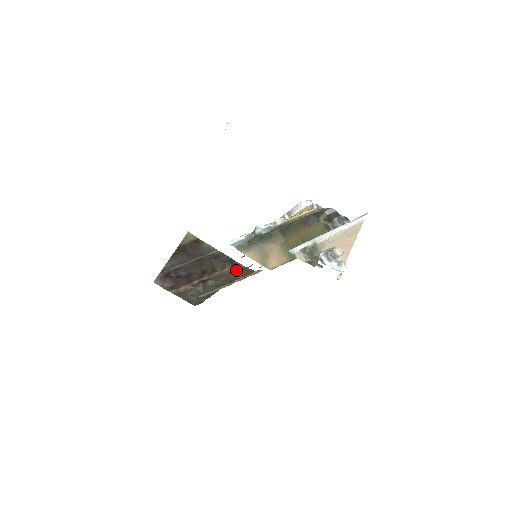
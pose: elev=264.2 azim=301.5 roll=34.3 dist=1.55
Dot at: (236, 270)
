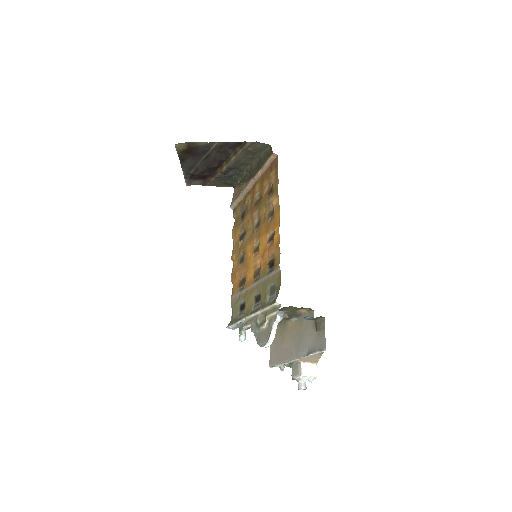
Dot at: (249, 151)
